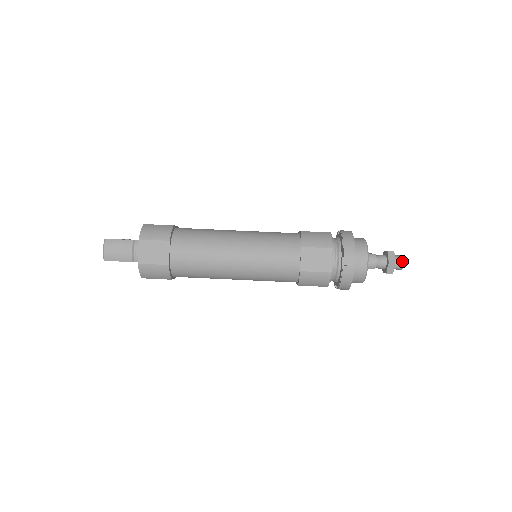
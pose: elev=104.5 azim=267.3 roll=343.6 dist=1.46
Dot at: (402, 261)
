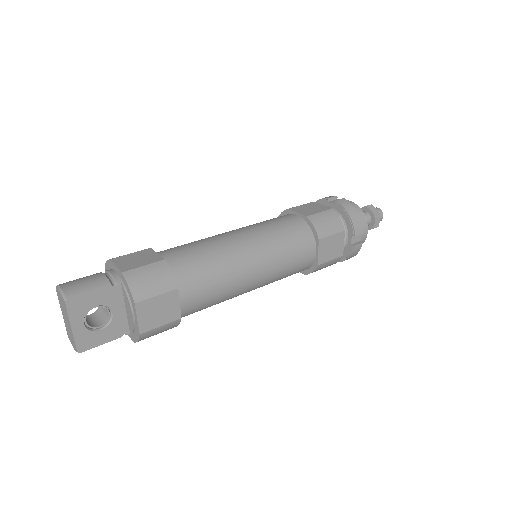
Dot at: occluded
